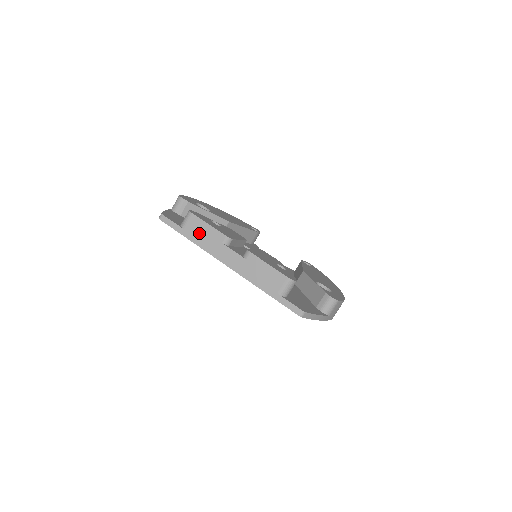
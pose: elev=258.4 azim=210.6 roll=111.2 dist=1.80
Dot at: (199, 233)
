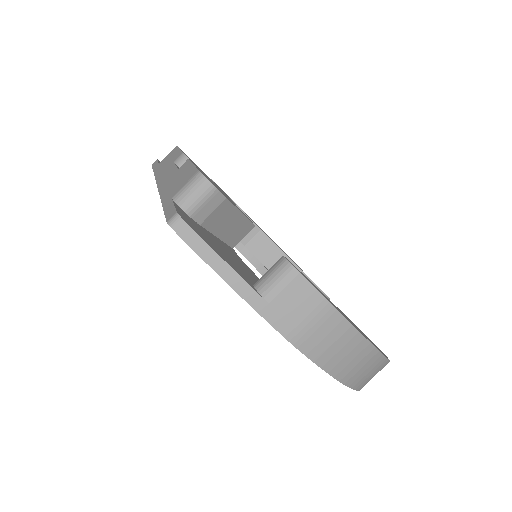
Dot at: (166, 162)
